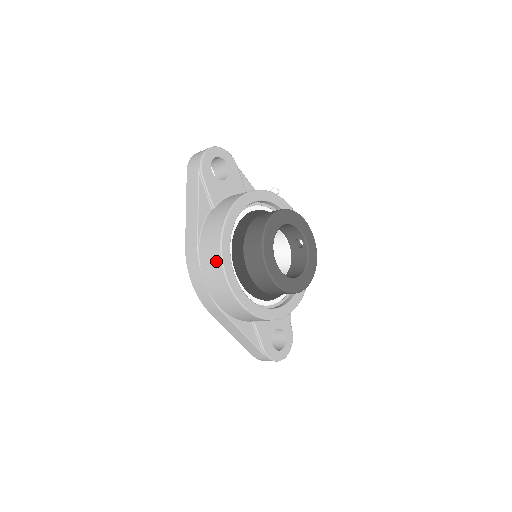
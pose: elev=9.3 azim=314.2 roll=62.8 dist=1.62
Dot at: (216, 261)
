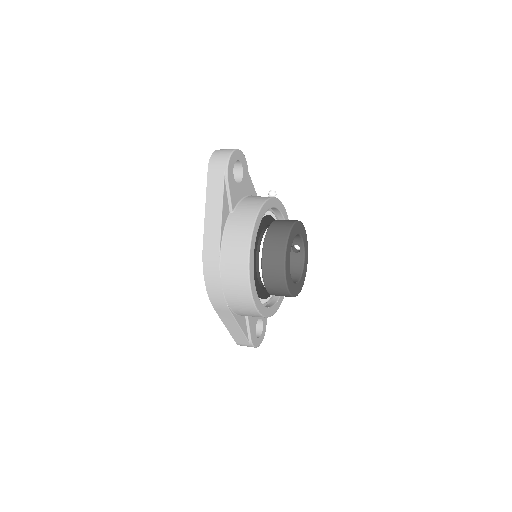
Dot at: (242, 268)
